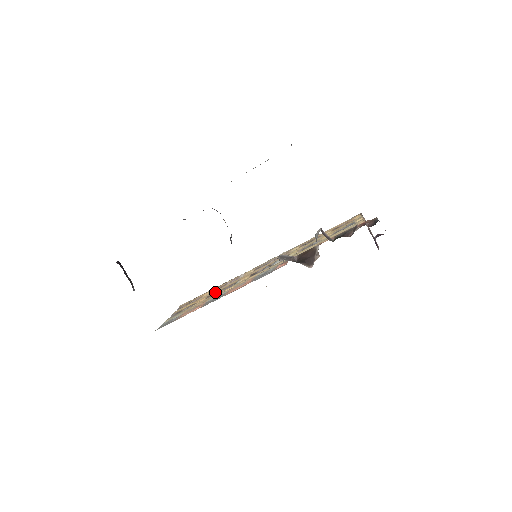
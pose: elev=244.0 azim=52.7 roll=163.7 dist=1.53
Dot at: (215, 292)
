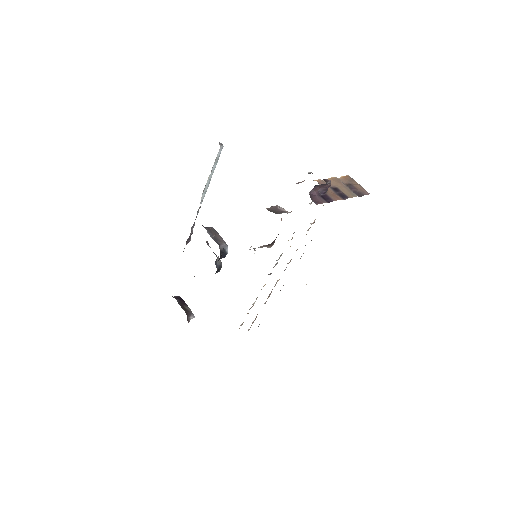
Dot at: occluded
